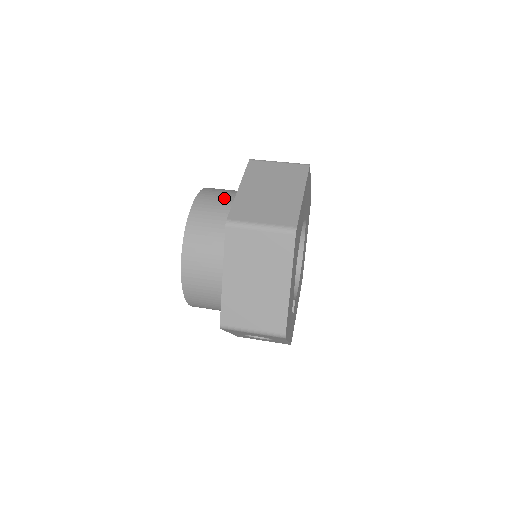
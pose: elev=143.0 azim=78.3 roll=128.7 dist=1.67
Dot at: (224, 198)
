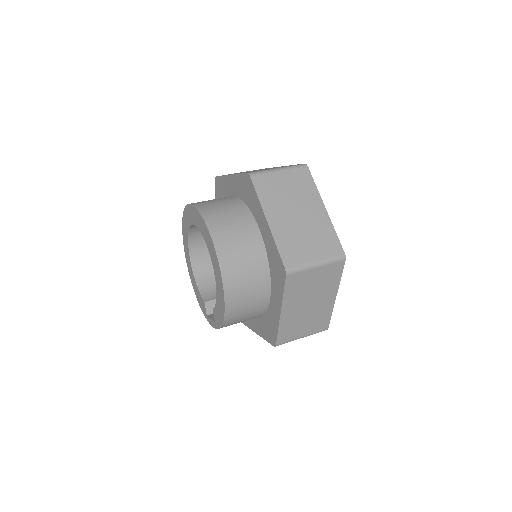
Dot at: (239, 226)
